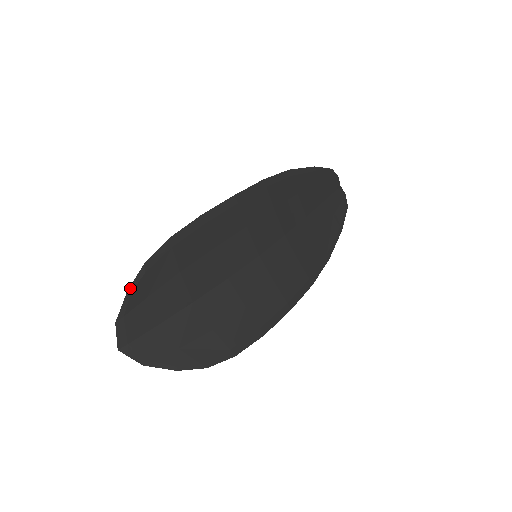
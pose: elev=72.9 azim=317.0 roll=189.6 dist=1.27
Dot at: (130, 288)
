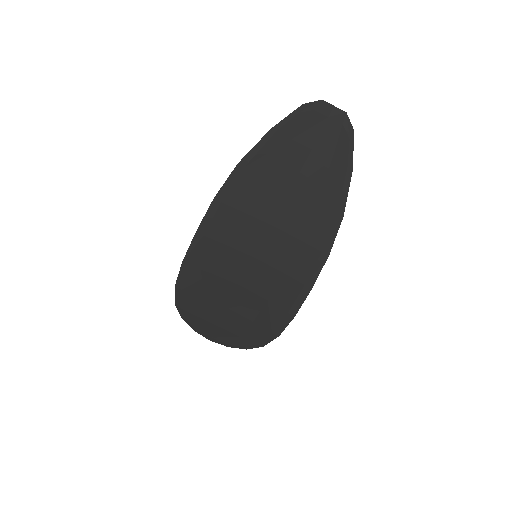
Dot at: (182, 317)
